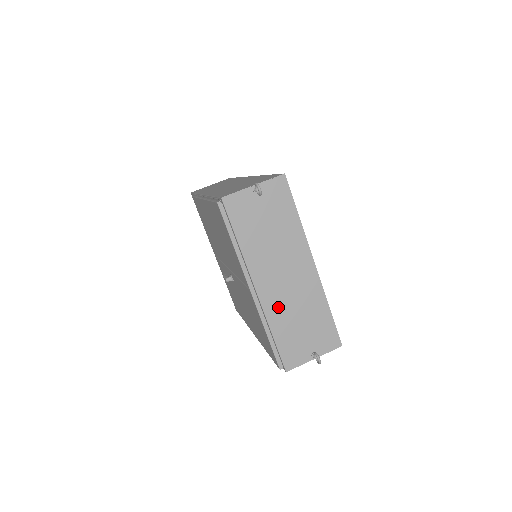
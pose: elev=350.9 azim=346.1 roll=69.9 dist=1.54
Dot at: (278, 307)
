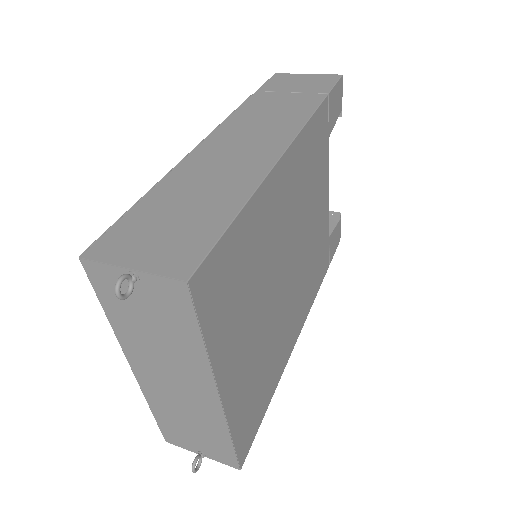
Dot at: (160, 398)
